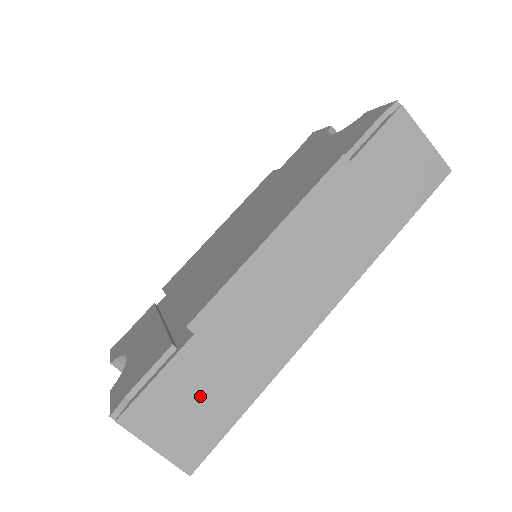
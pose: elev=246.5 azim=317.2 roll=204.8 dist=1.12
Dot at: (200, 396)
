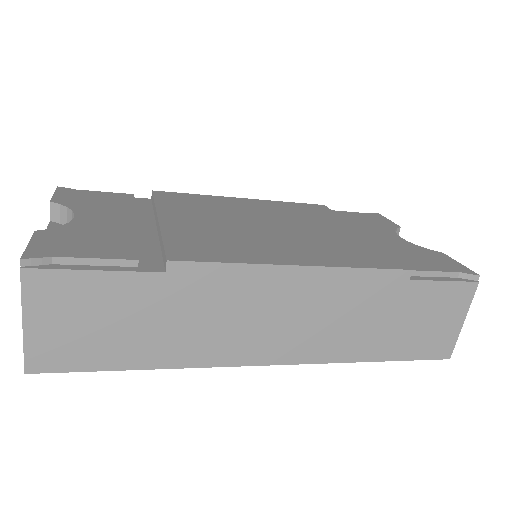
Dot at: (110, 322)
